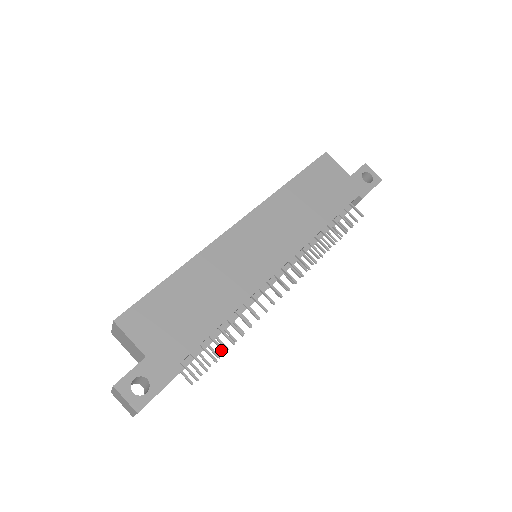
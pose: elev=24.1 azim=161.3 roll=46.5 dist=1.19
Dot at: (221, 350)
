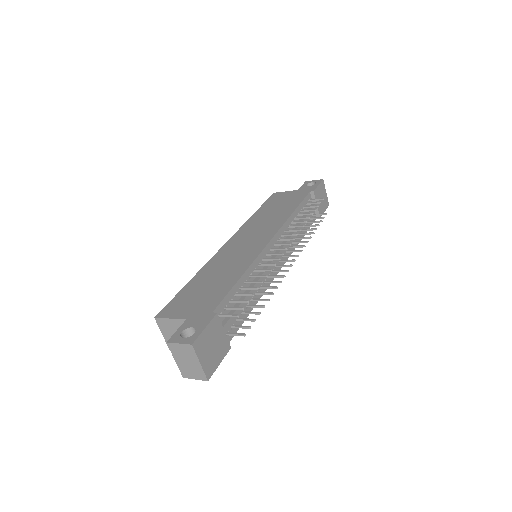
Dot at: occluded
